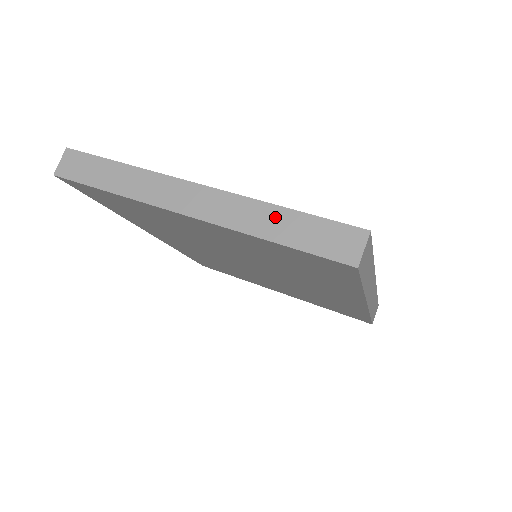
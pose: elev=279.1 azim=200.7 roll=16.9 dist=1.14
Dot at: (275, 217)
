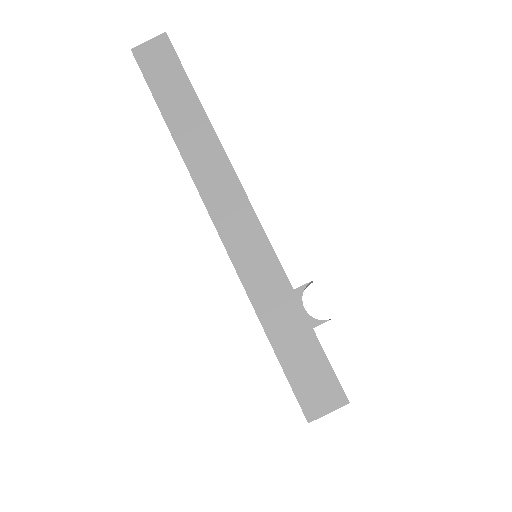
Dot at: (285, 306)
